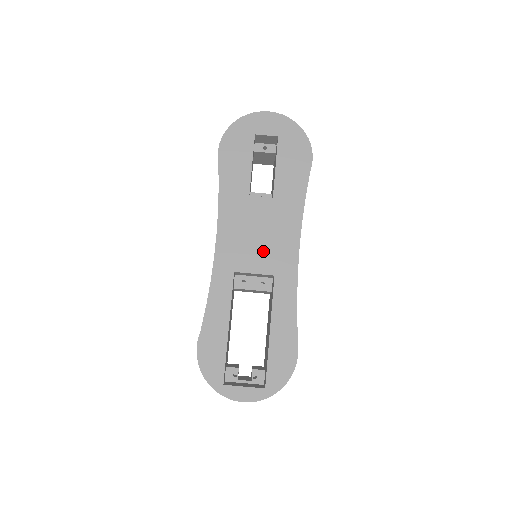
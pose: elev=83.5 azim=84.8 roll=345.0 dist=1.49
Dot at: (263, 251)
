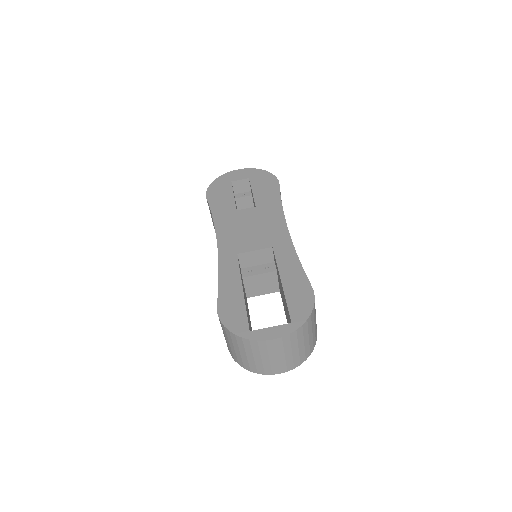
Dot at: (258, 236)
